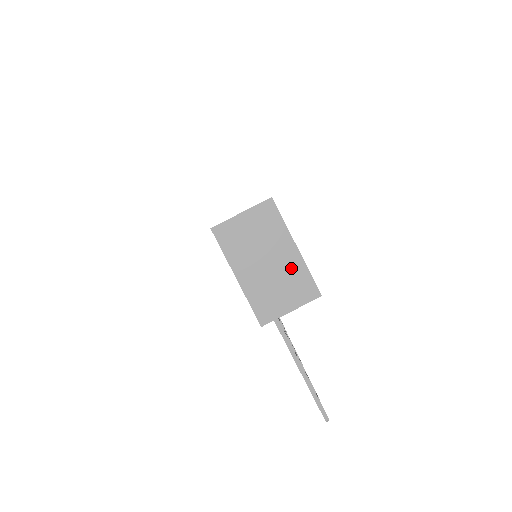
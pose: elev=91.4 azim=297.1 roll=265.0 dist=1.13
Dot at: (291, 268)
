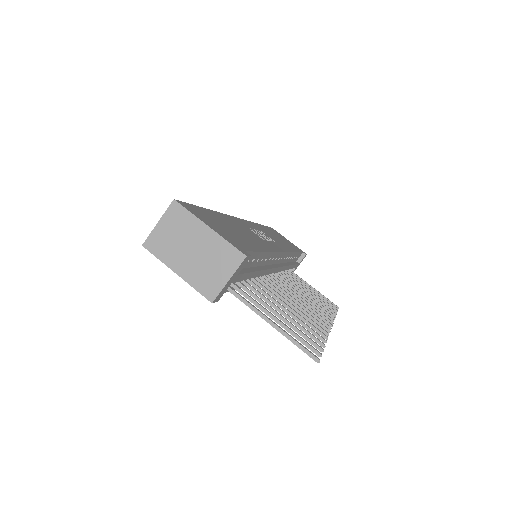
Dot at: (213, 246)
